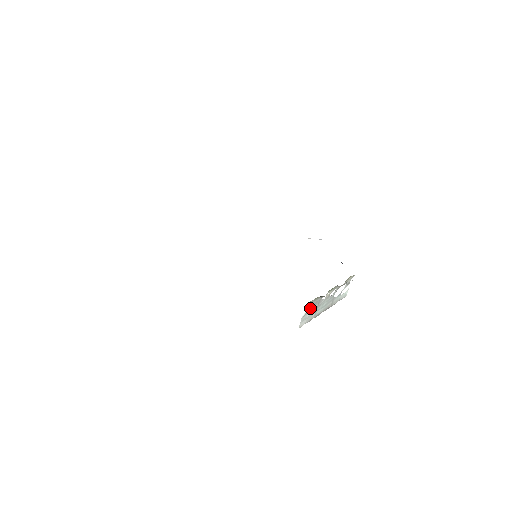
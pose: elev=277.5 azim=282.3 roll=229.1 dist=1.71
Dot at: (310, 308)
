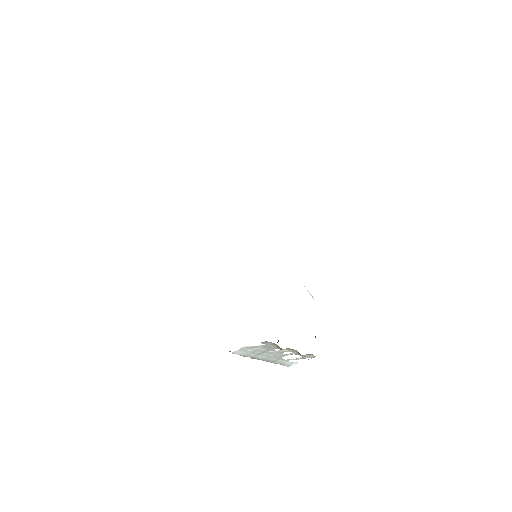
Dot at: (259, 346)
